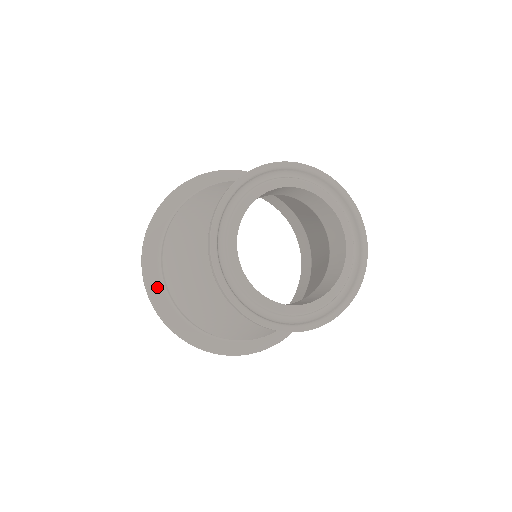
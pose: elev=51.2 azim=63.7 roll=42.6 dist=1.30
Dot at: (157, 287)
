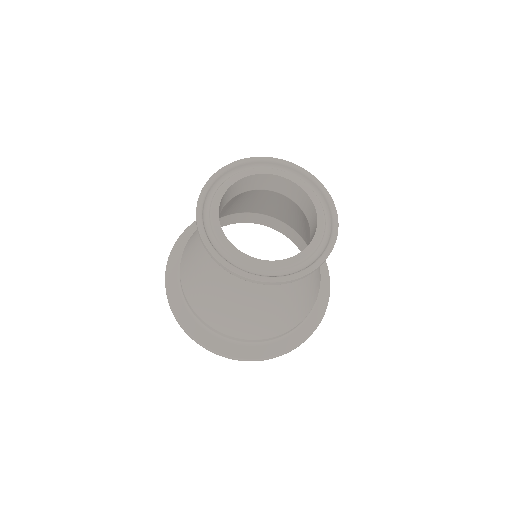
Dot at: (175, 291)
